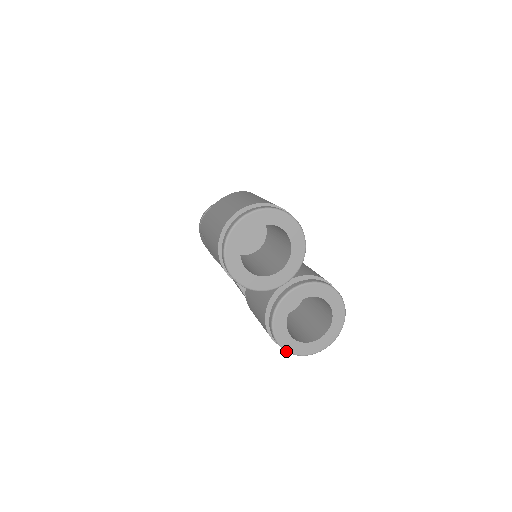
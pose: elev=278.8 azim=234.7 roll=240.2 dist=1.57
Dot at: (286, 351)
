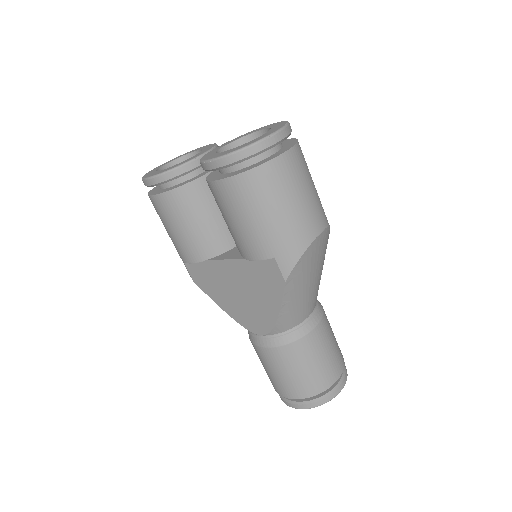
Dot at: (227, 155)
